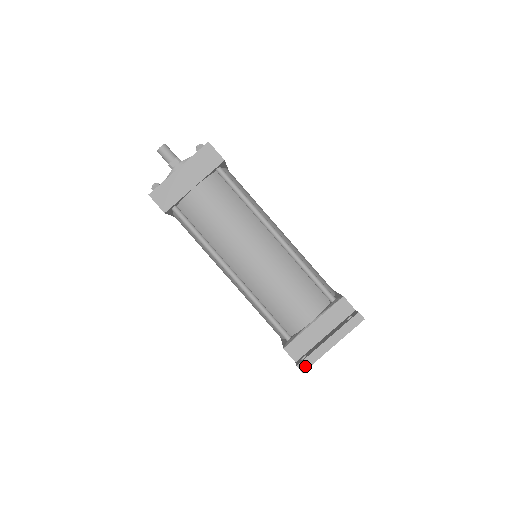
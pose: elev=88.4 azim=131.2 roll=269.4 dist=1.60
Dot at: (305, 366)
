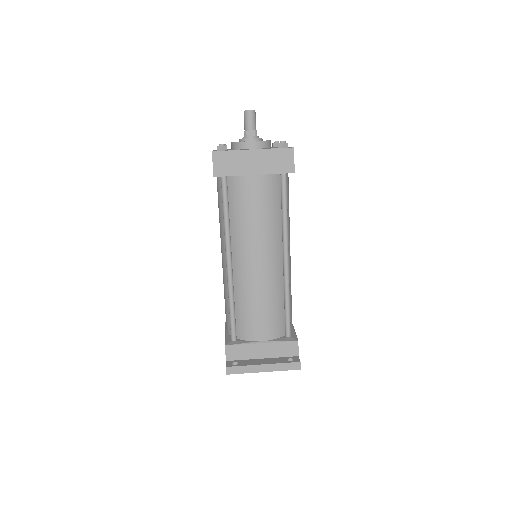
Dot at: (232, 371)
